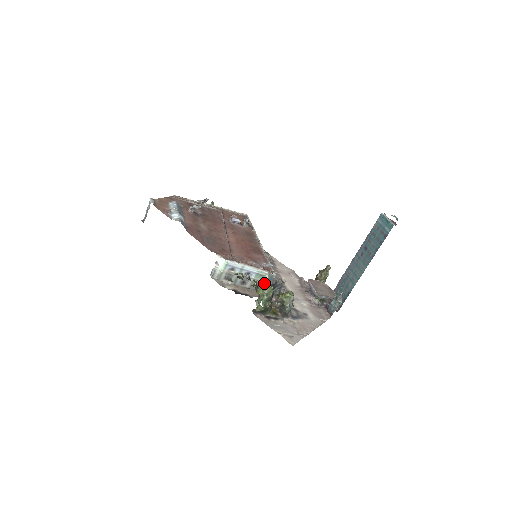
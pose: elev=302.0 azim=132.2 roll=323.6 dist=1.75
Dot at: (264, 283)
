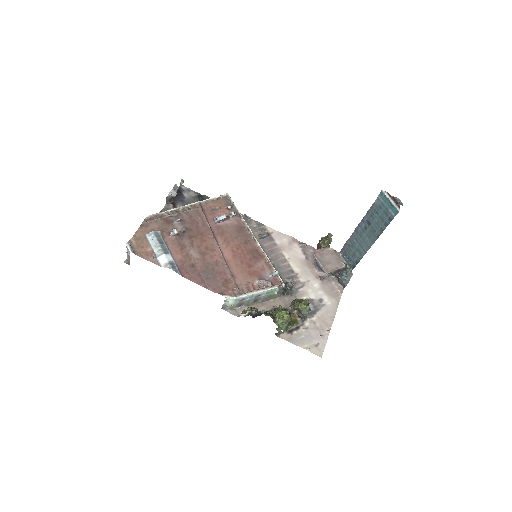
Dot at: (280, 314)
